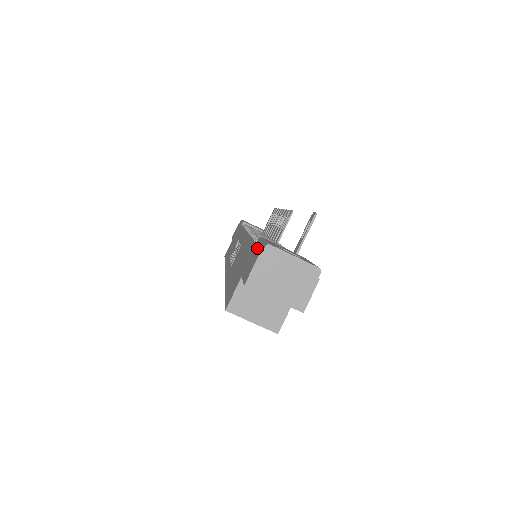
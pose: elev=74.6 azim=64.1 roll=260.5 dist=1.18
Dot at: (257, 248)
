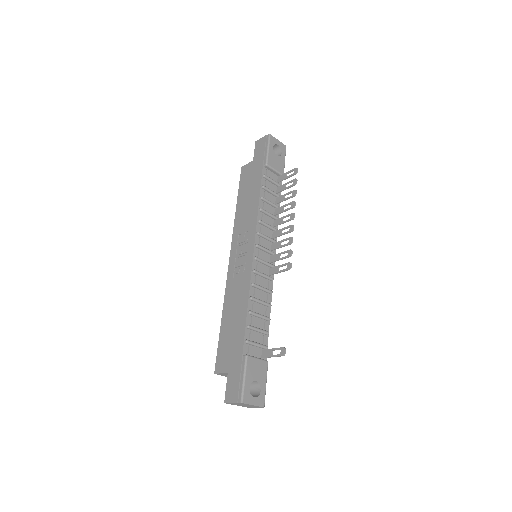
Dot at: (239, 384)
